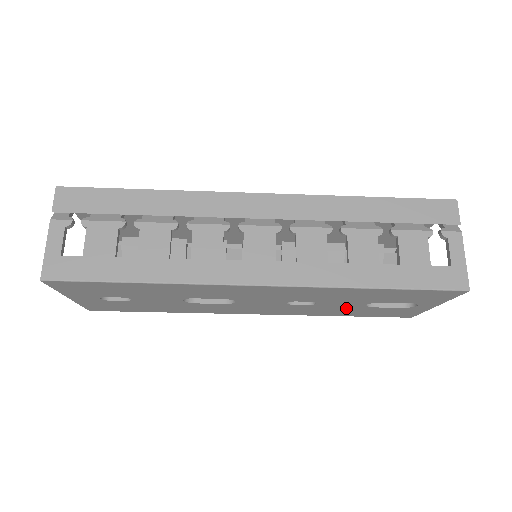
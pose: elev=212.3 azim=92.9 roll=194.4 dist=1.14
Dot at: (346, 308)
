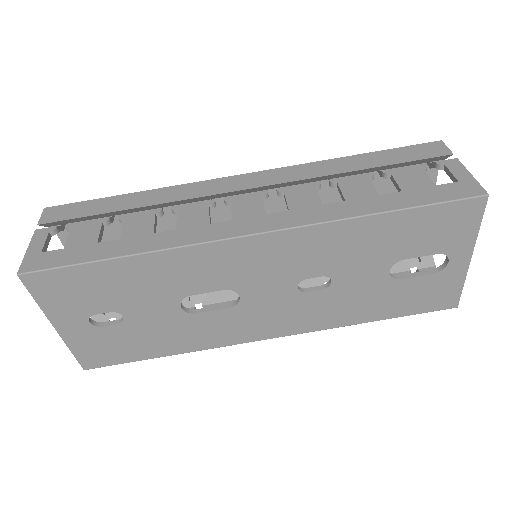
Dot at: (370, 291)
